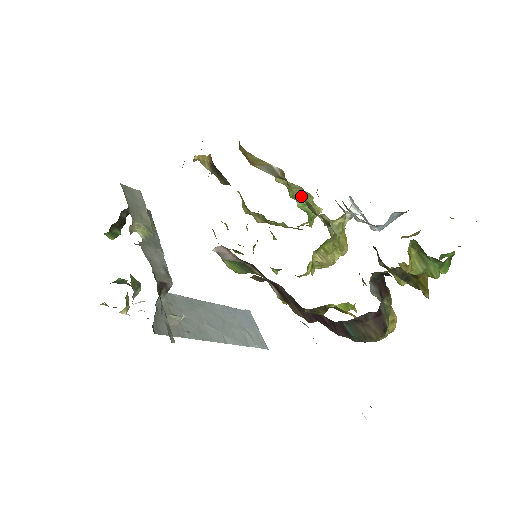
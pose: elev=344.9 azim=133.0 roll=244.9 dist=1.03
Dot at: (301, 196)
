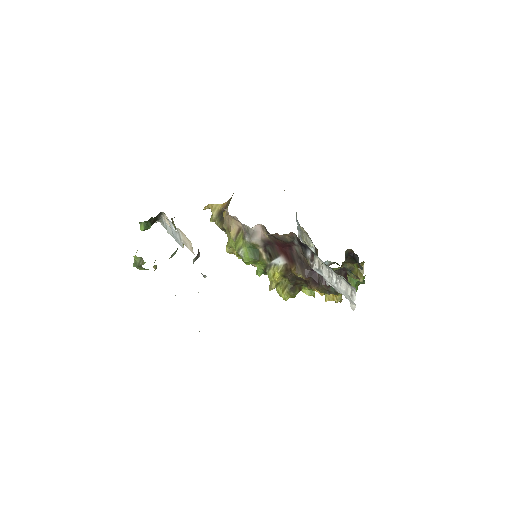
Dot at: occluded
